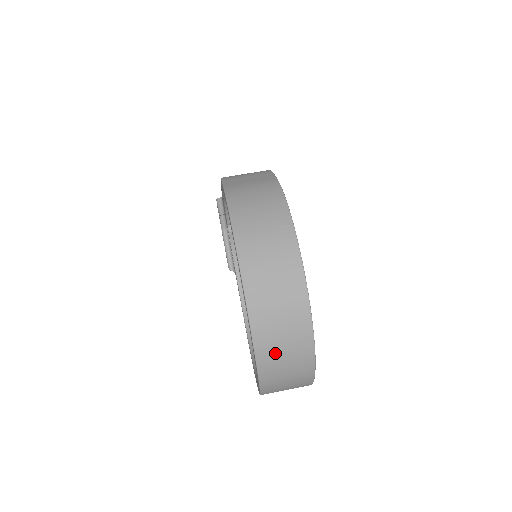
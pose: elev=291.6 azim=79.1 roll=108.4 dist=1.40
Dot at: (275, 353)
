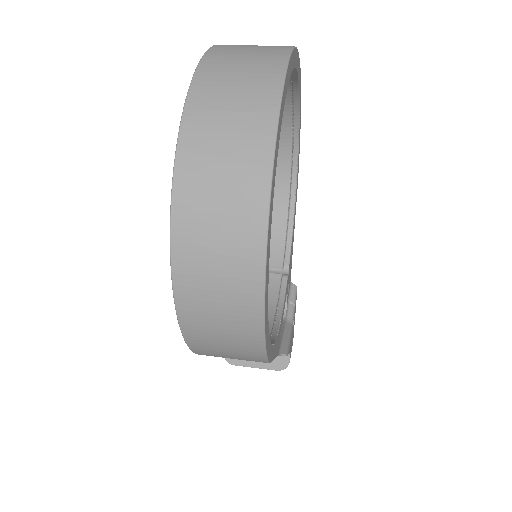
Dot at: (230, 59)
